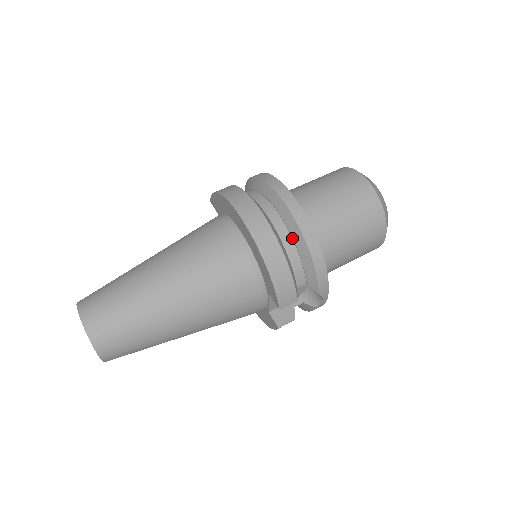
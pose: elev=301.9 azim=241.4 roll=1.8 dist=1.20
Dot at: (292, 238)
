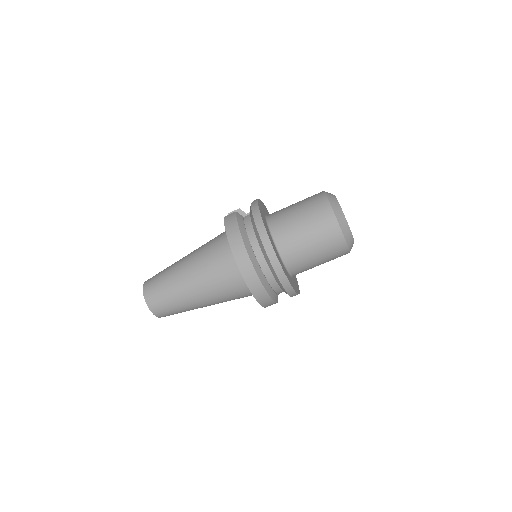
Dot at: (276, 280)
